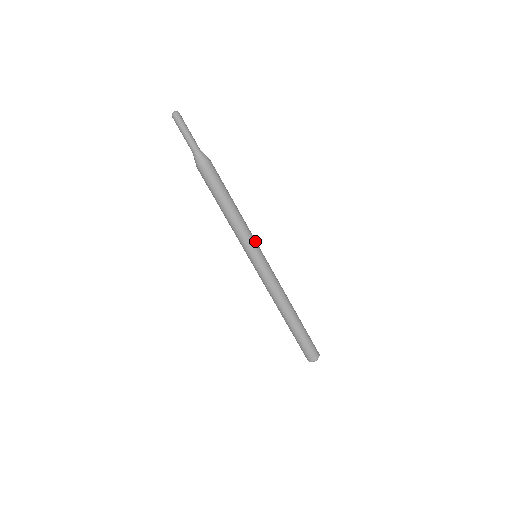
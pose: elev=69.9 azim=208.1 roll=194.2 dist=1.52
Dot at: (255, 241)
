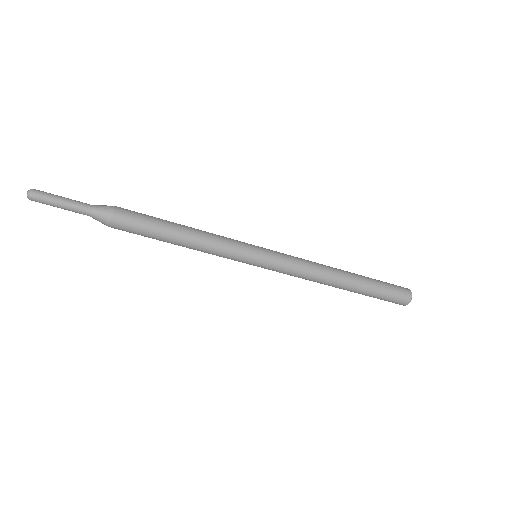
Dot at: (240, 248)
